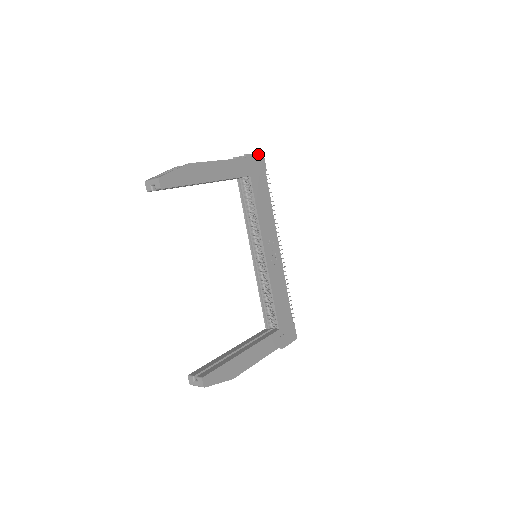
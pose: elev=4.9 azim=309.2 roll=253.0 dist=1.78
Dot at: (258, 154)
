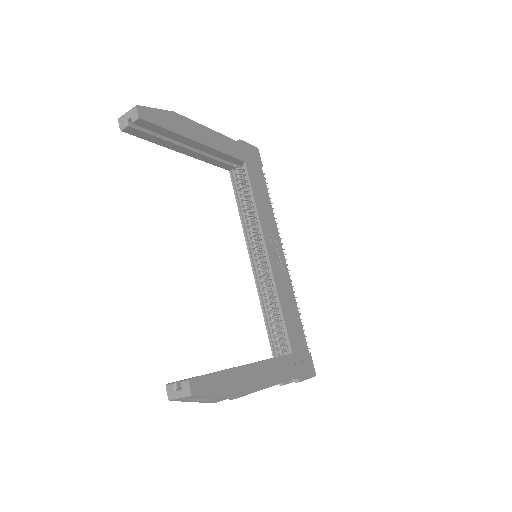
Dot at: (252, 146)
